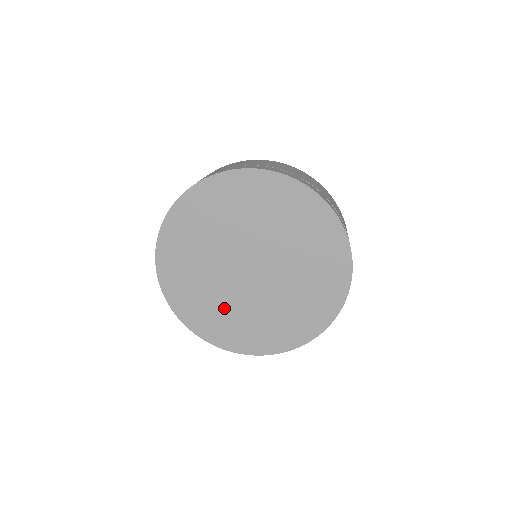
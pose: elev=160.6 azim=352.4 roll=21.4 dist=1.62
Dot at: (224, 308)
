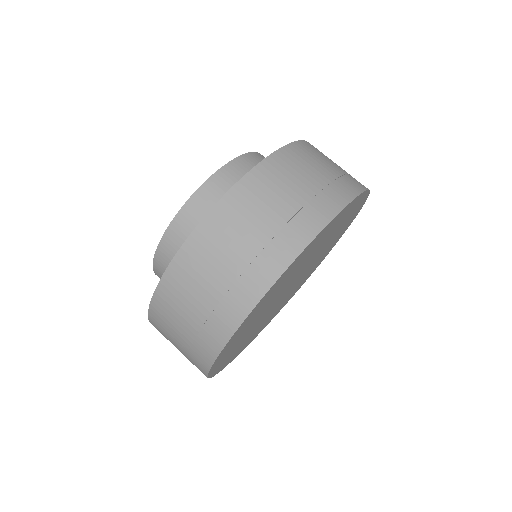
Dot at: occluded
